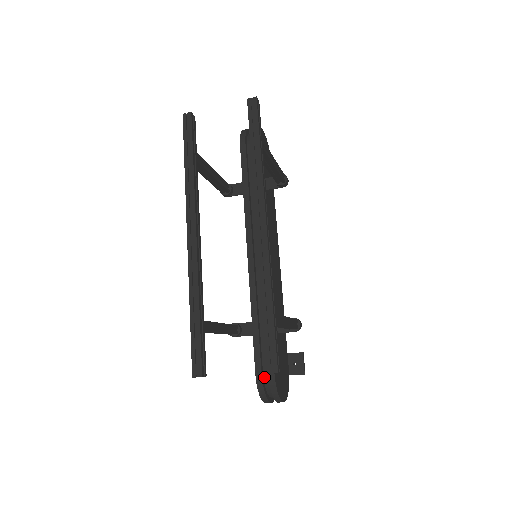
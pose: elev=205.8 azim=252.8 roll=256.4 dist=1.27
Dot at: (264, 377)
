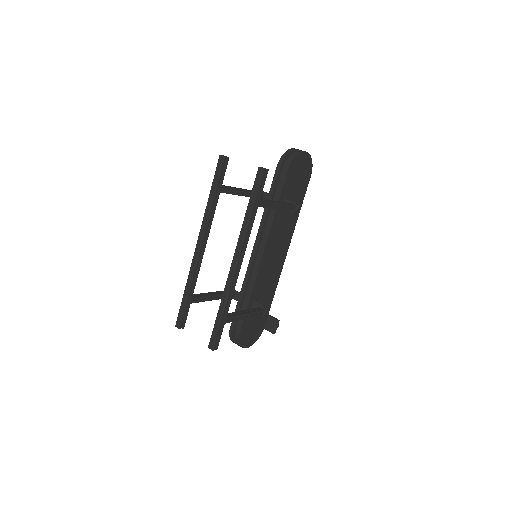
Dot at: (235, 331)
